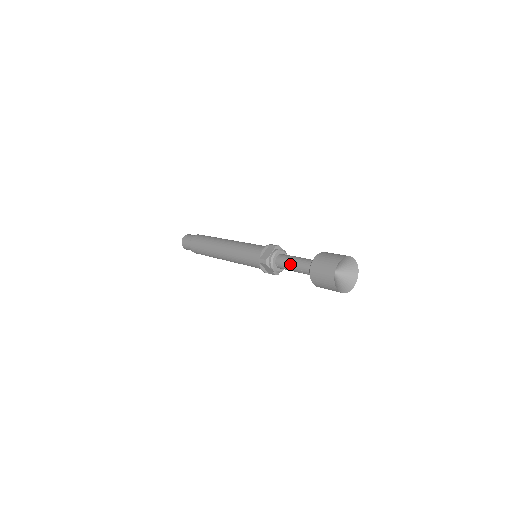
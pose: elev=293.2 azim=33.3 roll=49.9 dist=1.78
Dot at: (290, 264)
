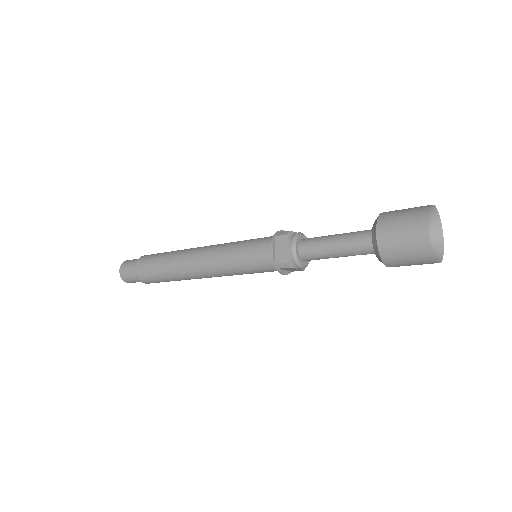
Dot at: (329, 252)
